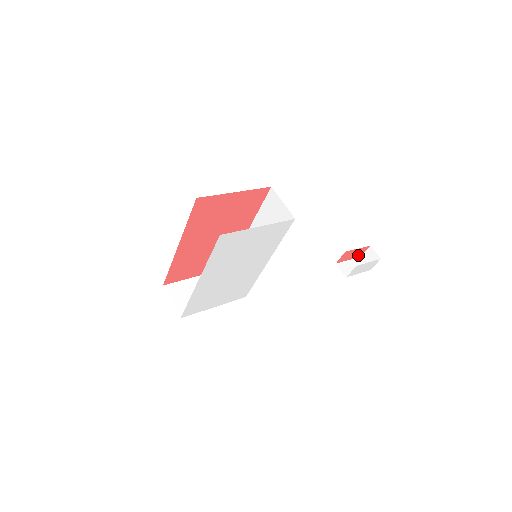
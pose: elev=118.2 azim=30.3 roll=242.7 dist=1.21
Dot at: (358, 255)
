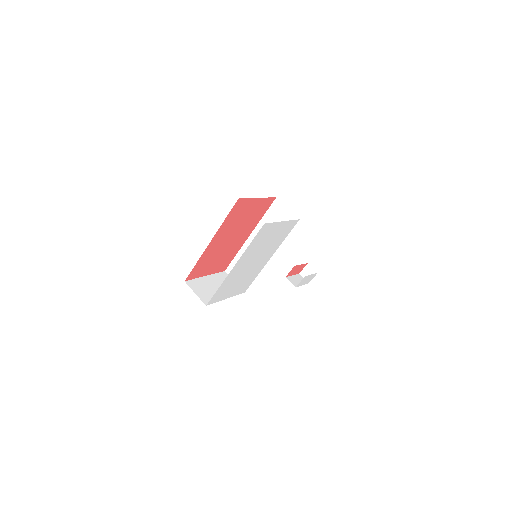
Dot at: (299, 271)
